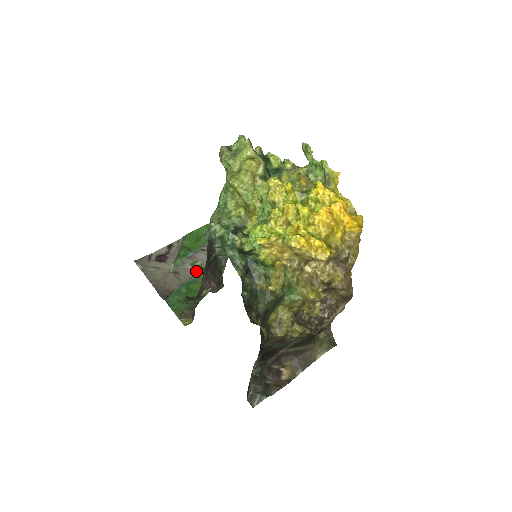
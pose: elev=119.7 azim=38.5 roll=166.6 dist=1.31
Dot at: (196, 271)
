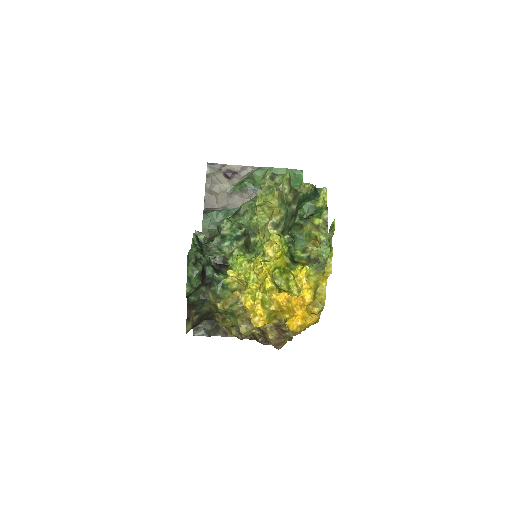
Dot at: occluded
